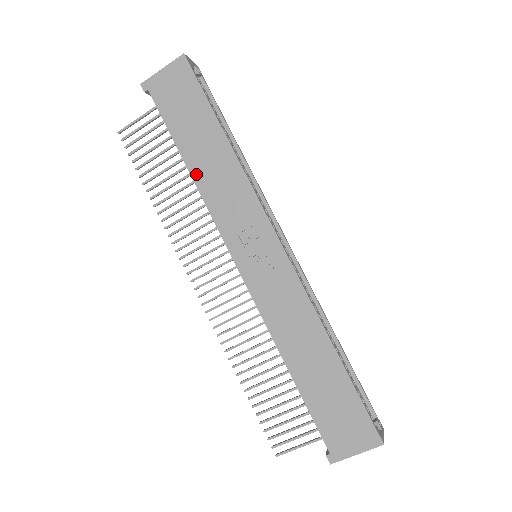
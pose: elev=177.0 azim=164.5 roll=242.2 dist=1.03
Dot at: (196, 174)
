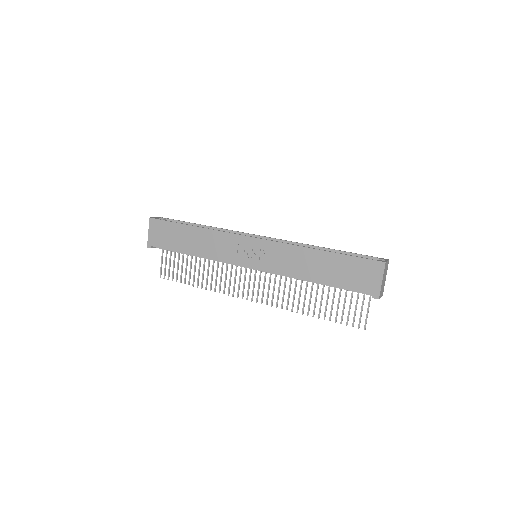
Dot at: (199, 253)
